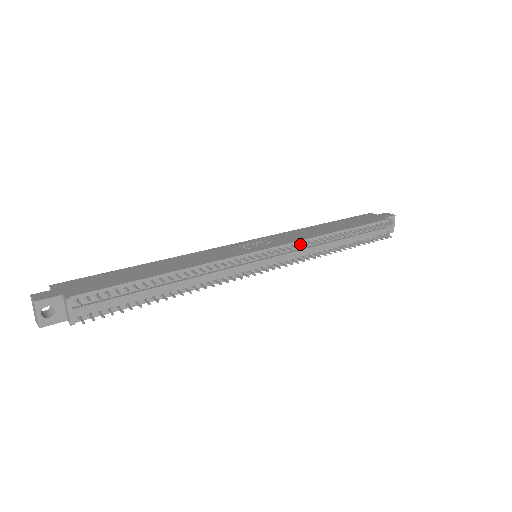
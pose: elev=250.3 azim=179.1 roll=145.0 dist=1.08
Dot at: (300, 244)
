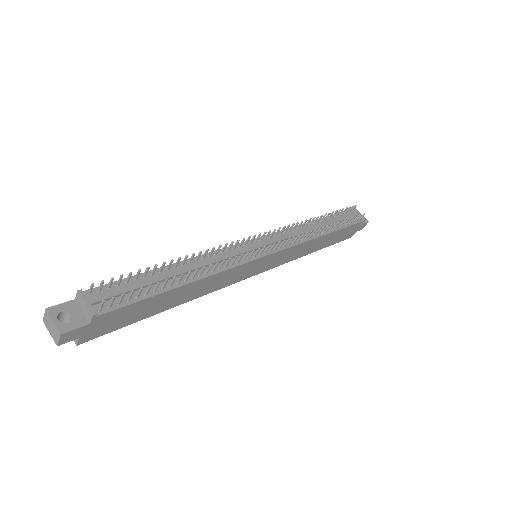
Dot at: (287, 232)
